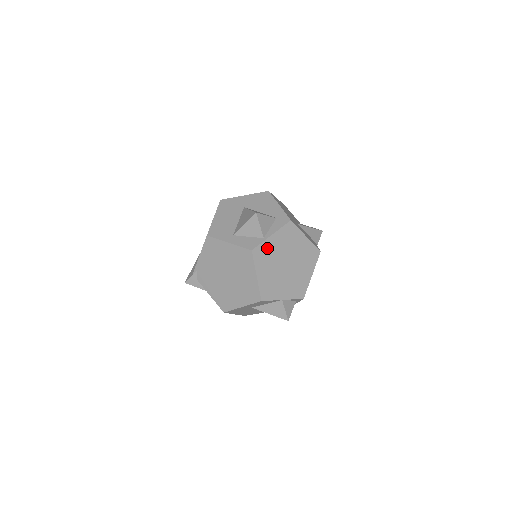
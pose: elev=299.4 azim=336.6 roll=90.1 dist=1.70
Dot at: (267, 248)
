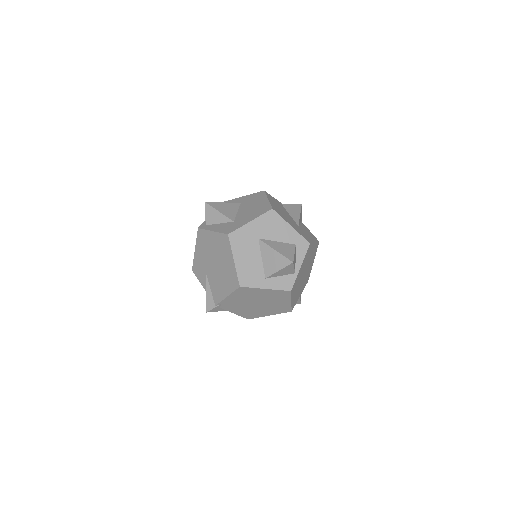
Dot at: (297, 278)
